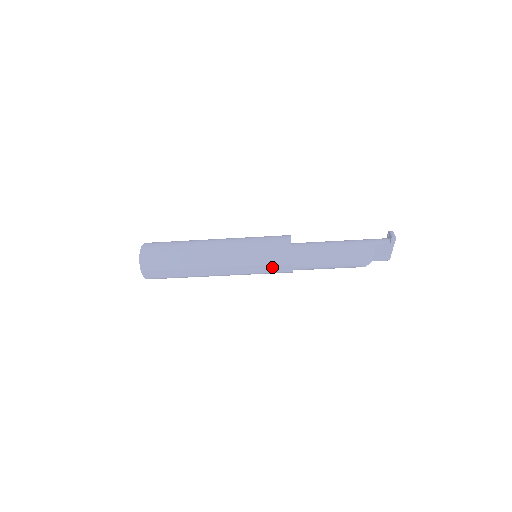
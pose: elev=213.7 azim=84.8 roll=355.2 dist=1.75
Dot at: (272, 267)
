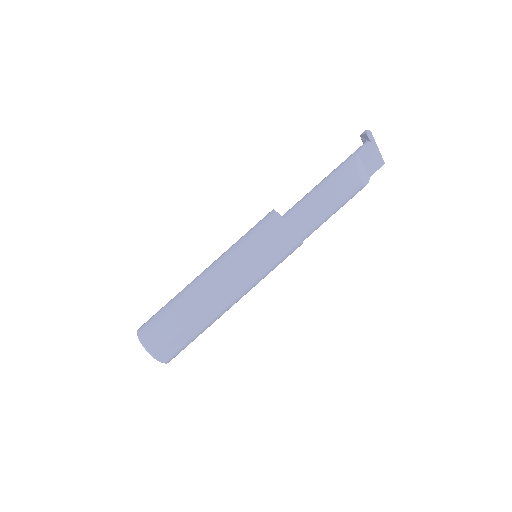
Dot at: (278, 250)
